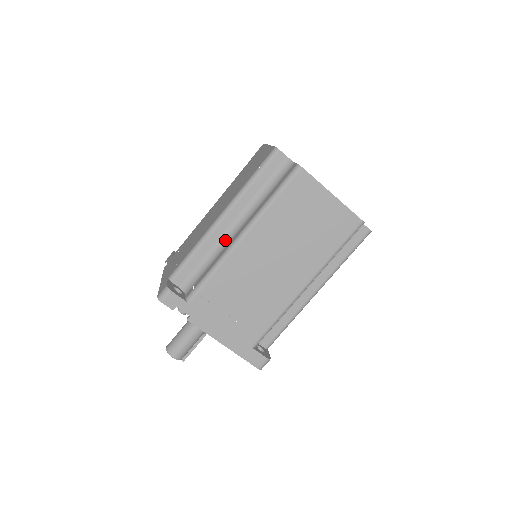
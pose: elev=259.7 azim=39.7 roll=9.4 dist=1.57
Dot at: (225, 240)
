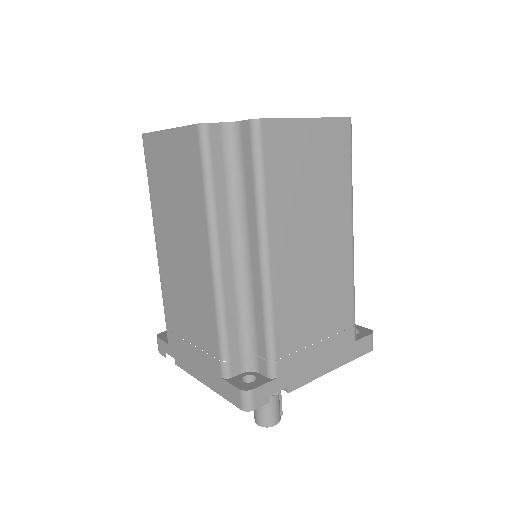
Dot at: (242, 279)
